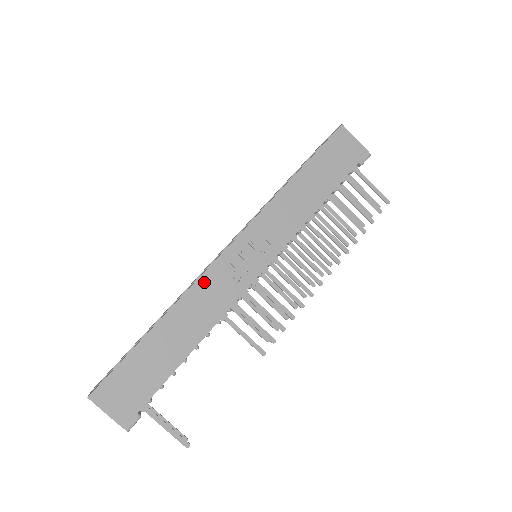
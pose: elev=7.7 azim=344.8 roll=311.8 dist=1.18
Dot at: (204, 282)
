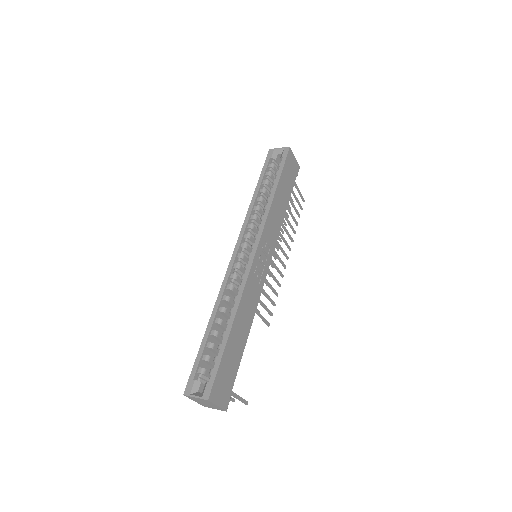
Dot at: (248, 287)
